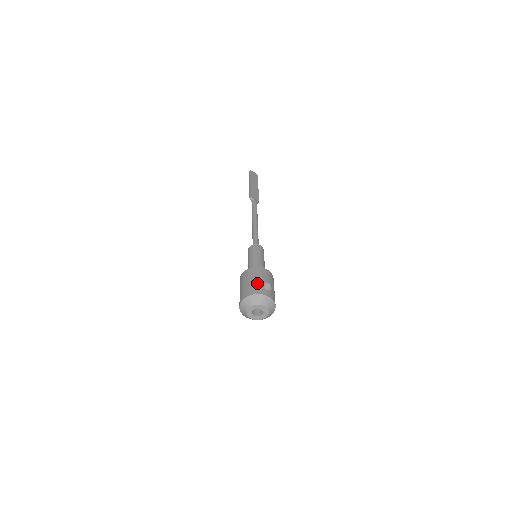
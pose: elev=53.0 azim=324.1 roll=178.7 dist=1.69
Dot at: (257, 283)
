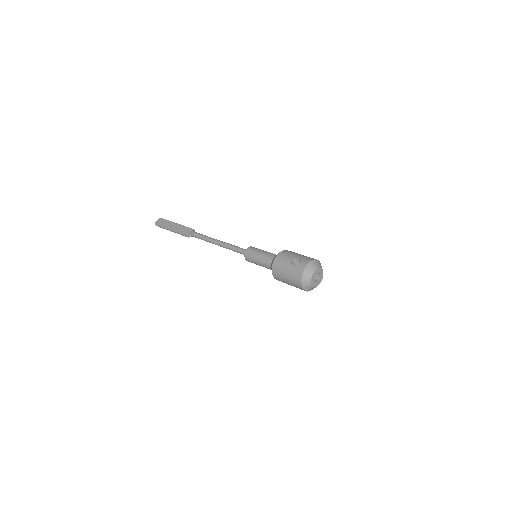
Dot at: (290, 271)
